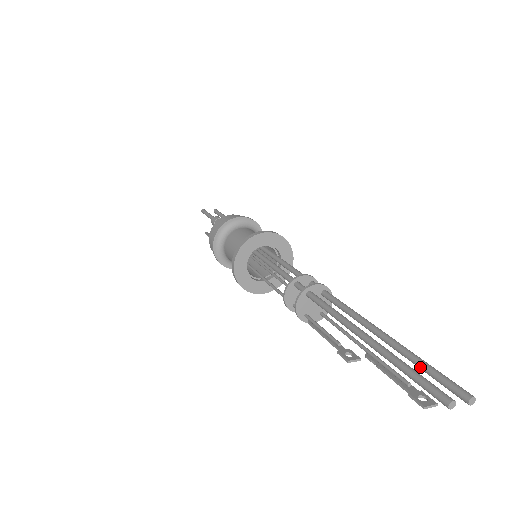
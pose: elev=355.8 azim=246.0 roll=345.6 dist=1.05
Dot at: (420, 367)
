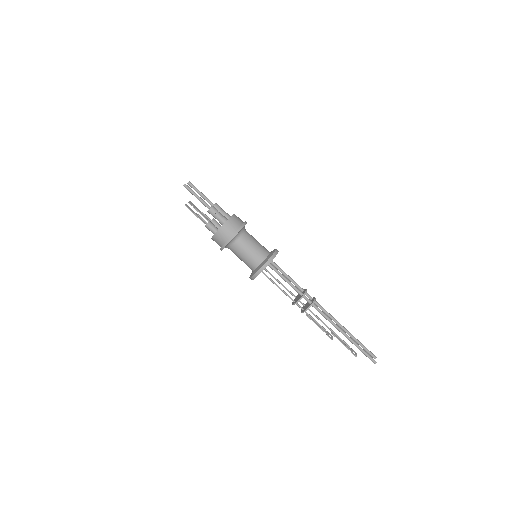
Dot at: (361, 346)
